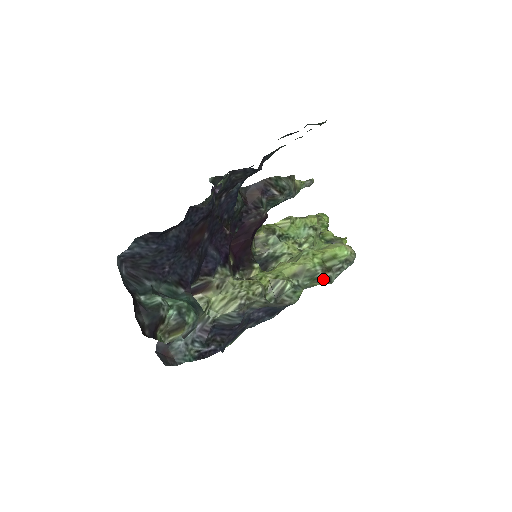
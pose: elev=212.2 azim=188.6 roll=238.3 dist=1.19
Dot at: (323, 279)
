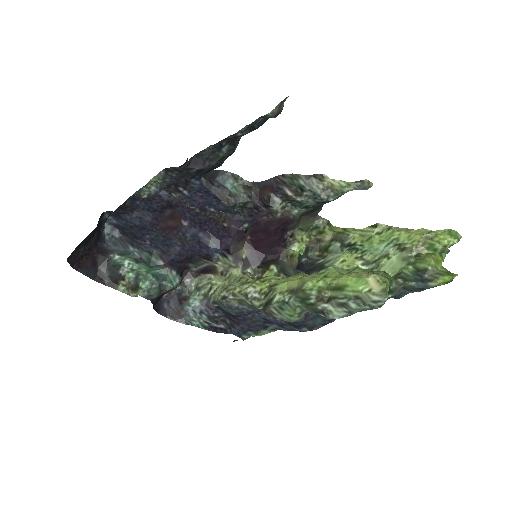
Dot at: (315, 308)
